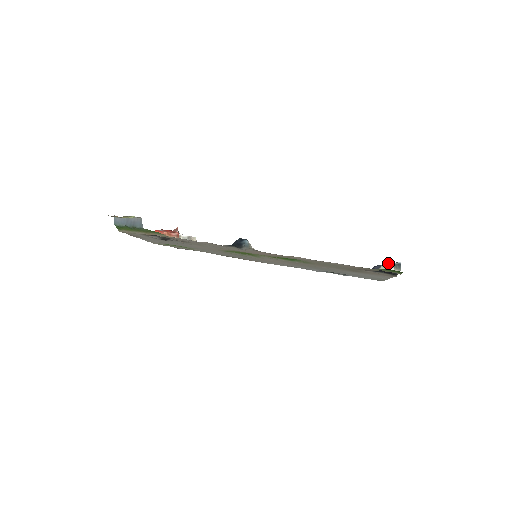
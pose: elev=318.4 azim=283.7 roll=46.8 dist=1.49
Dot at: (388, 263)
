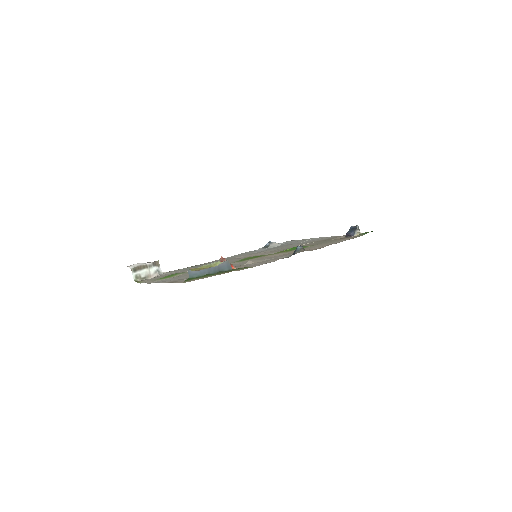
Dot at: (350, 228)
